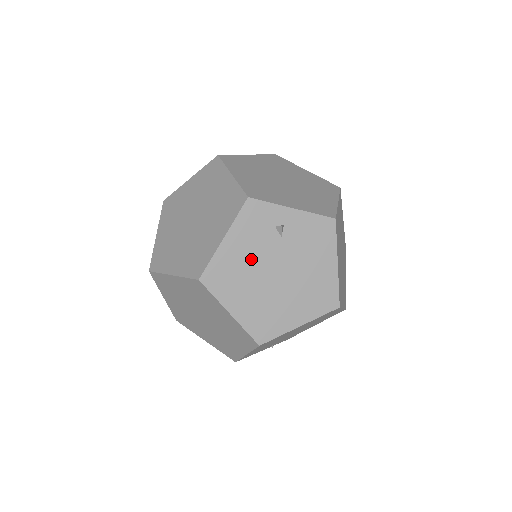
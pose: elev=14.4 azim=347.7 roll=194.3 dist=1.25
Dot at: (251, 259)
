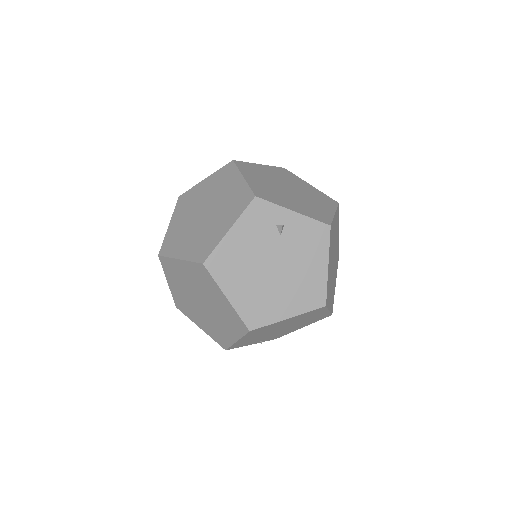
Dot at: (251, 251)
